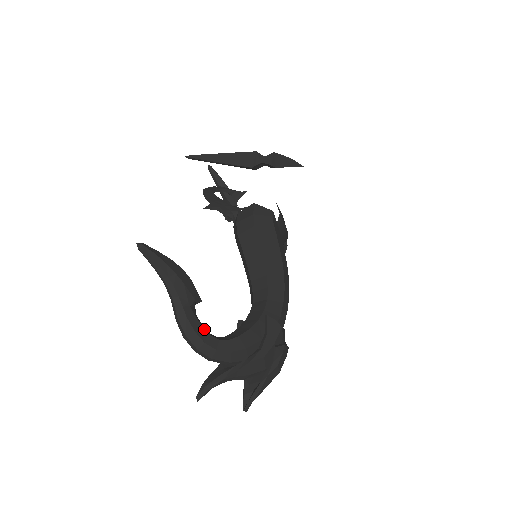
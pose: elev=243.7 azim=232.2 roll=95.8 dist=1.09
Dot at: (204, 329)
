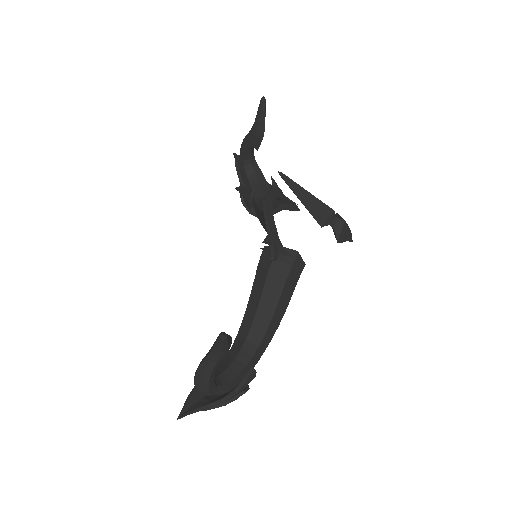
Dot at: occluded
